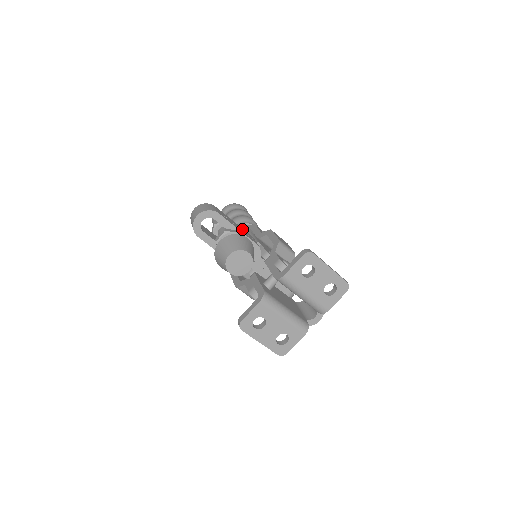
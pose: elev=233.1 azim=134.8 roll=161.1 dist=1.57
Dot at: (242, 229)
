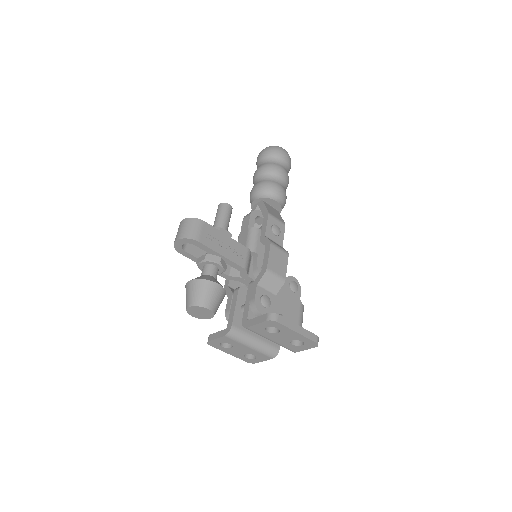
Dot at: (233, 245)
